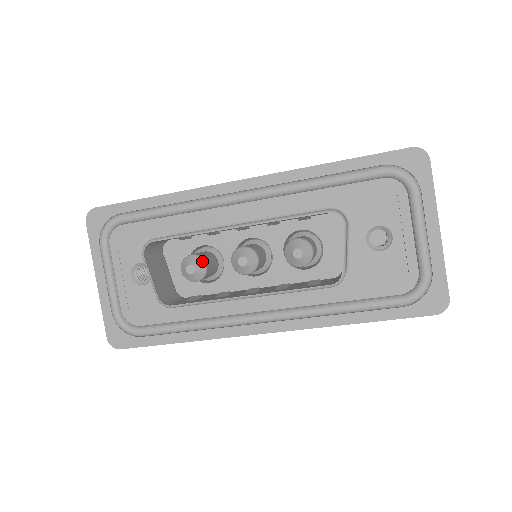
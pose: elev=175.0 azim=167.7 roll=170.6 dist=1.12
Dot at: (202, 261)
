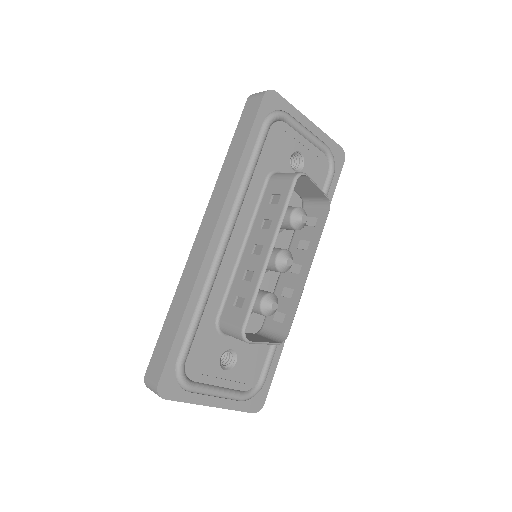
Dot at: (270, 295)
